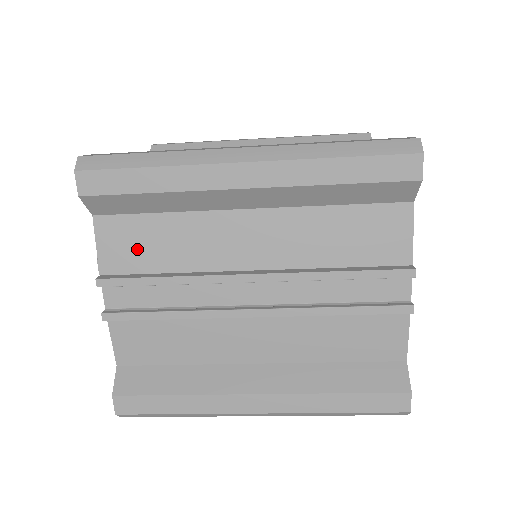
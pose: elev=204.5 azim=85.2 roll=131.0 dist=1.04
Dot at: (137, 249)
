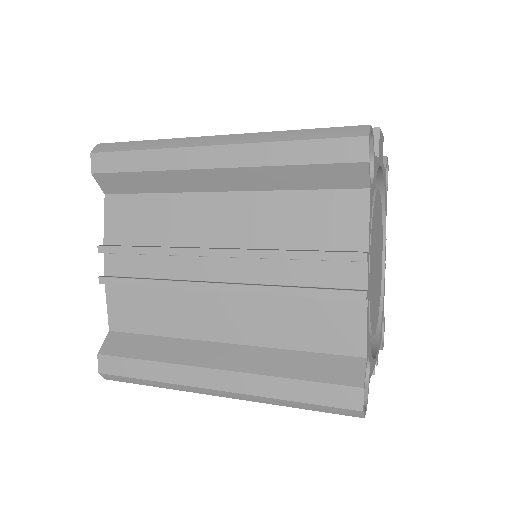
Dot at: occluded
